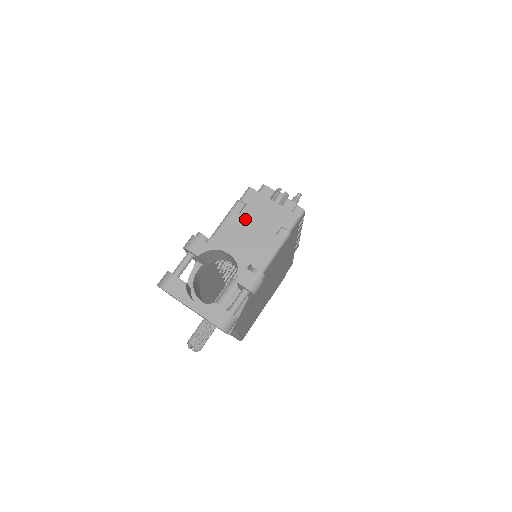
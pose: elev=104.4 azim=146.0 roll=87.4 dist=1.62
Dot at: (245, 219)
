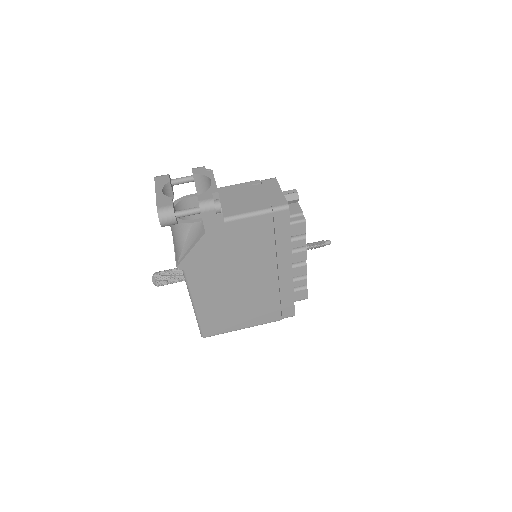
Dot at: (252, 189)
